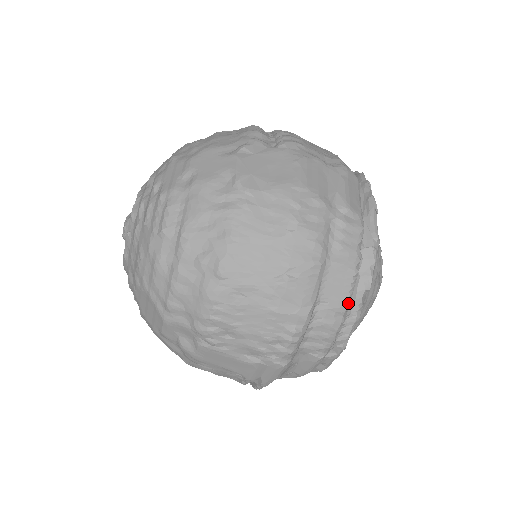
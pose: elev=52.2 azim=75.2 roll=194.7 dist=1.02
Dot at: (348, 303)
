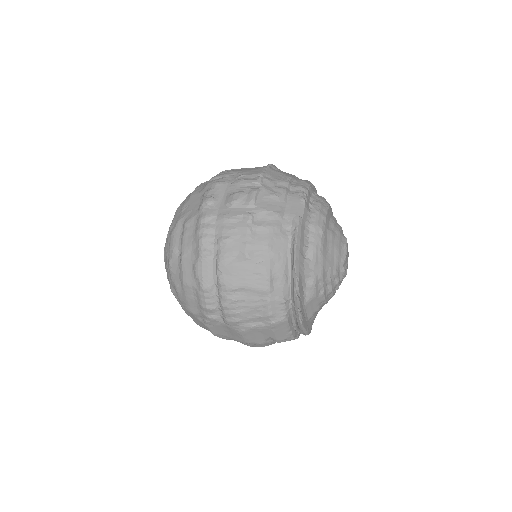
Dot at: occluded
